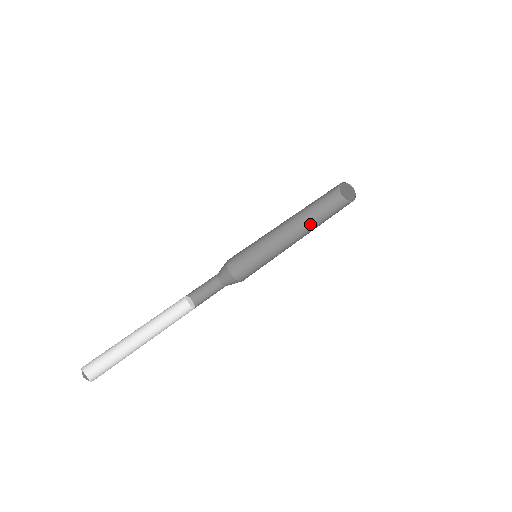
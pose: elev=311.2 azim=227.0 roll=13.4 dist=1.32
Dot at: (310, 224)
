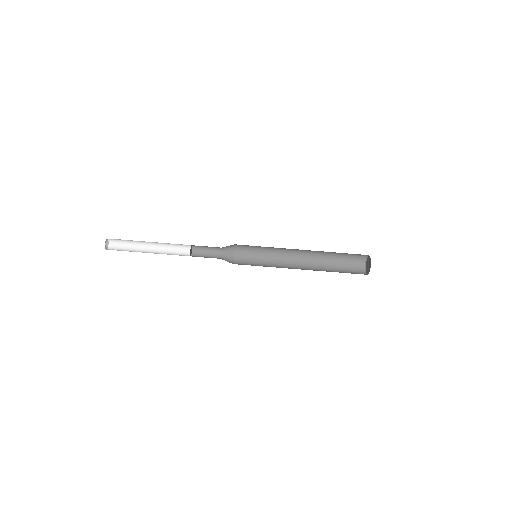
Dot at: (320, 260)
